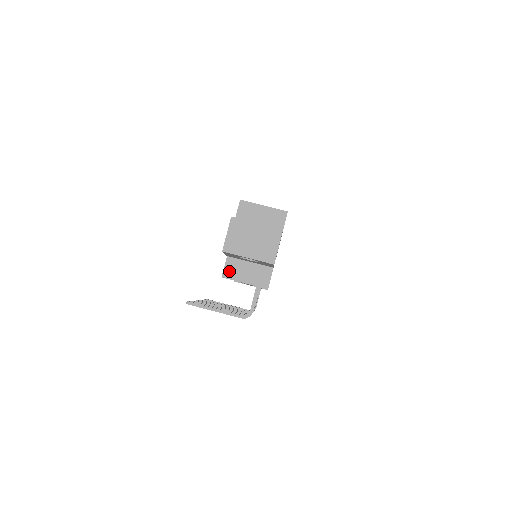
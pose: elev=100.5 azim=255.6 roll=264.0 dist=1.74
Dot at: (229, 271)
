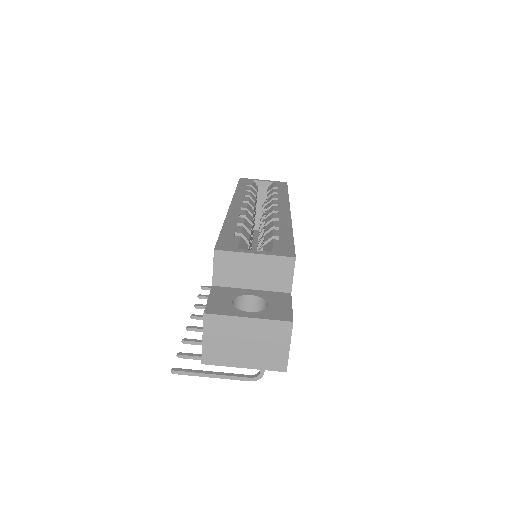
Dot at: occluded
